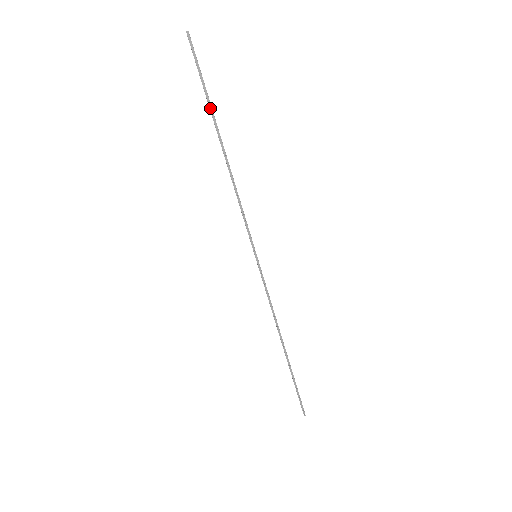
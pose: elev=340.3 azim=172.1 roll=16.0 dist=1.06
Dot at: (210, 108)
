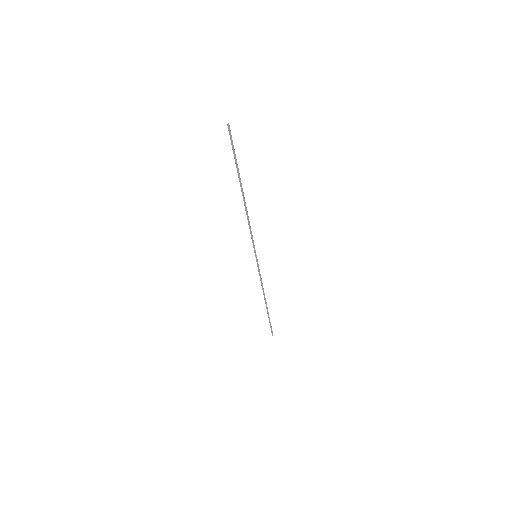
Dot at: (238, 172)
